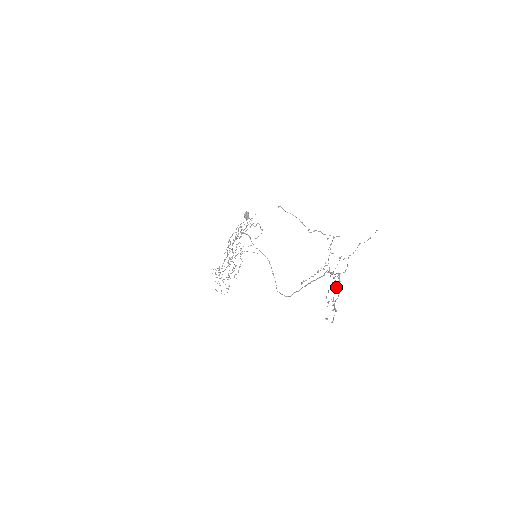
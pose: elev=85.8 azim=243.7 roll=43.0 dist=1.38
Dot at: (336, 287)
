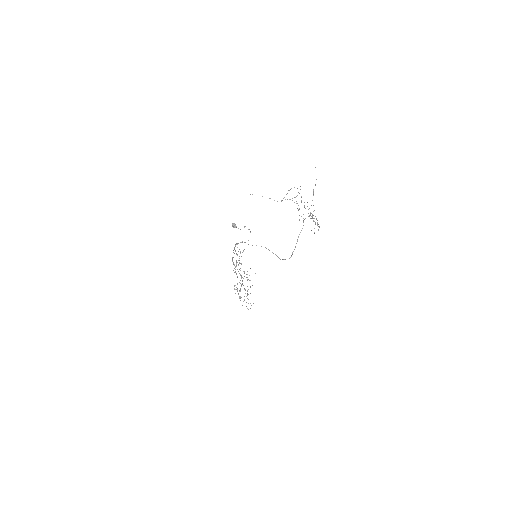
Dot at: (312, 215)
